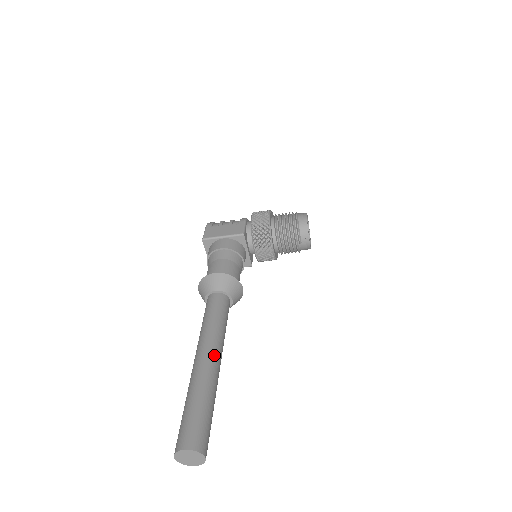
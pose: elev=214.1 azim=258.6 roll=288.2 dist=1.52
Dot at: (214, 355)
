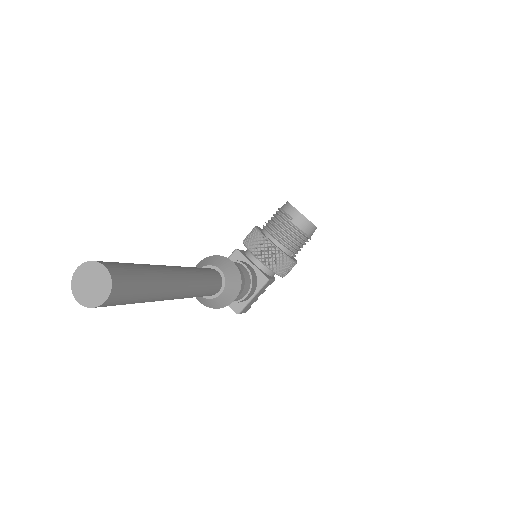
Dot at: occluded
